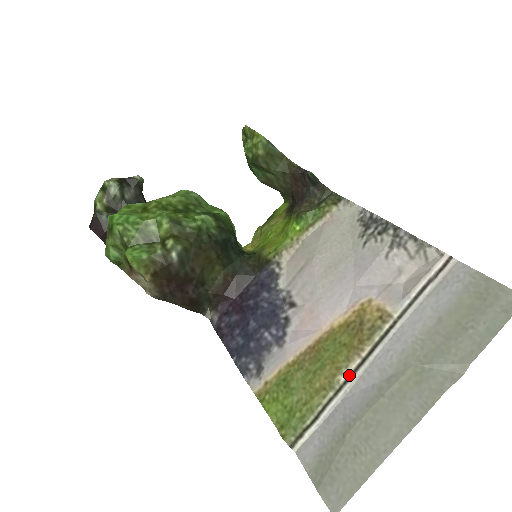
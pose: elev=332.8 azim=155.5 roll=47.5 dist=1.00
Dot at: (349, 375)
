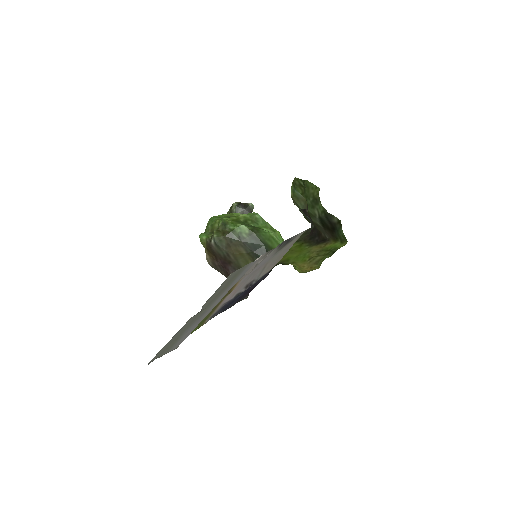
Dot at: occluded
